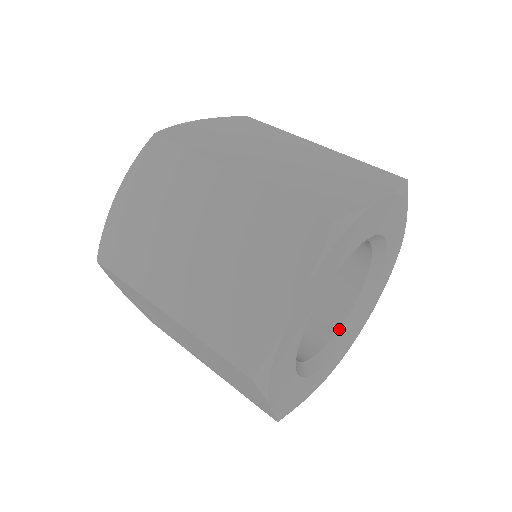
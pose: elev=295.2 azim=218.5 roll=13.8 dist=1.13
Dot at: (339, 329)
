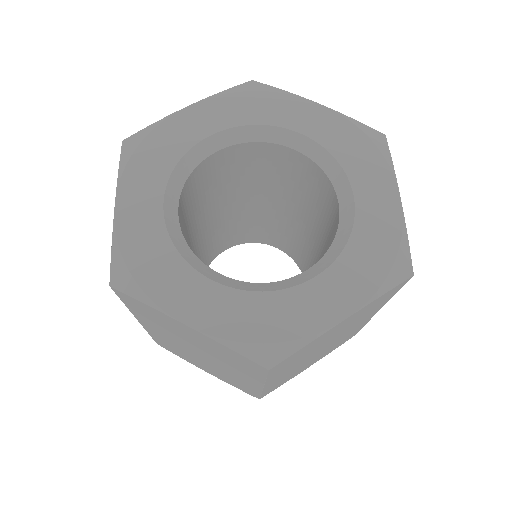
Dot at: (267, 283)
